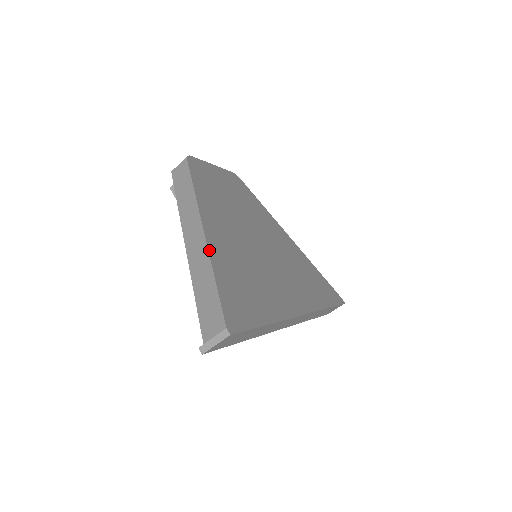
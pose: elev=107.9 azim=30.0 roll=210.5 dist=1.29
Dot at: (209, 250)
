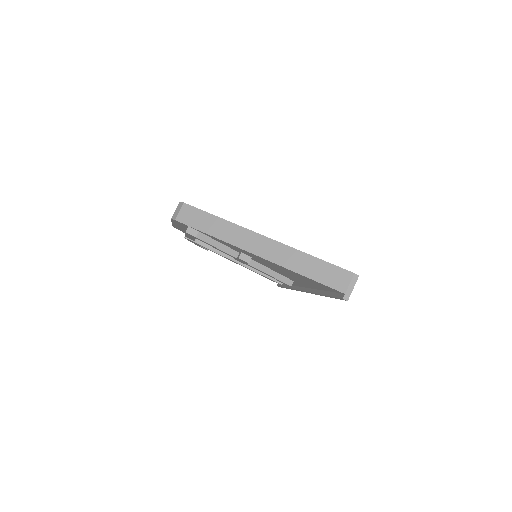
Dot at: (285, 245)
